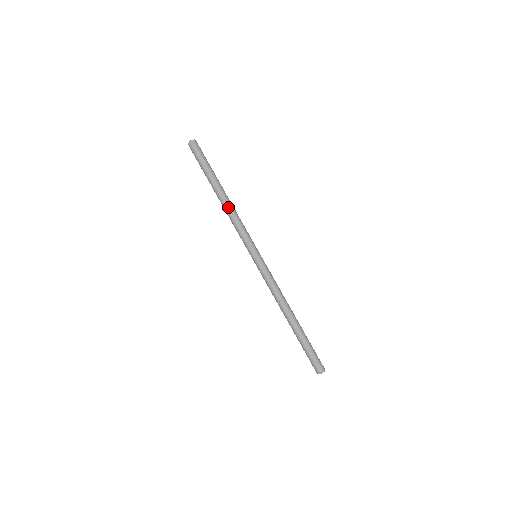
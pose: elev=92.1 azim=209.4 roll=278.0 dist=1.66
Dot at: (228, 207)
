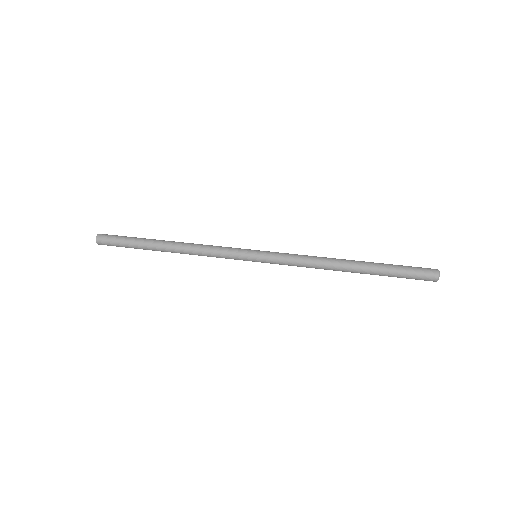
Dot at: (187, 243)
